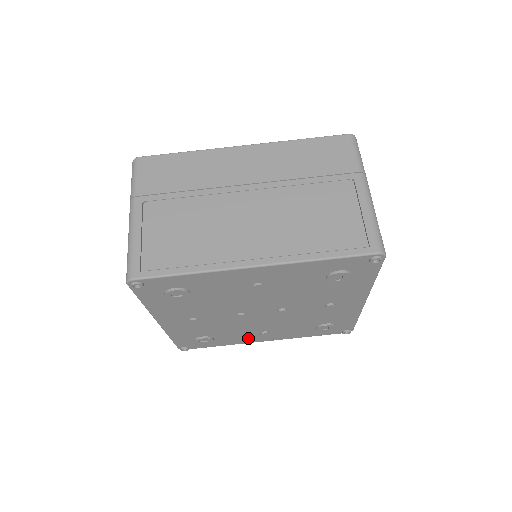
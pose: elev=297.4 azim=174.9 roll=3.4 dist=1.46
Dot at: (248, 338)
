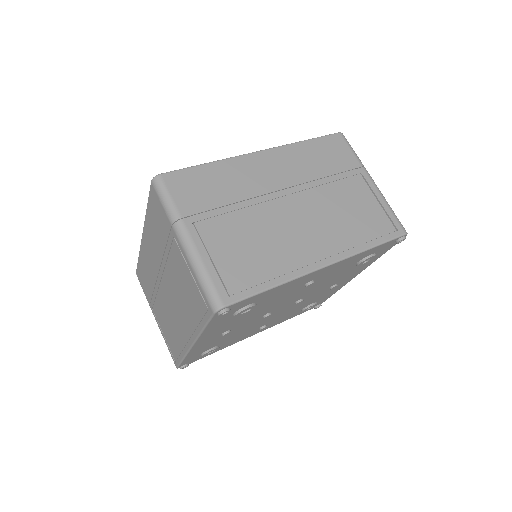
Dot at: (245, 336)
